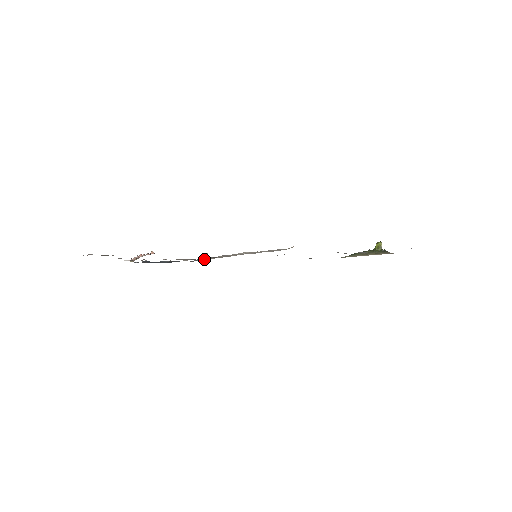
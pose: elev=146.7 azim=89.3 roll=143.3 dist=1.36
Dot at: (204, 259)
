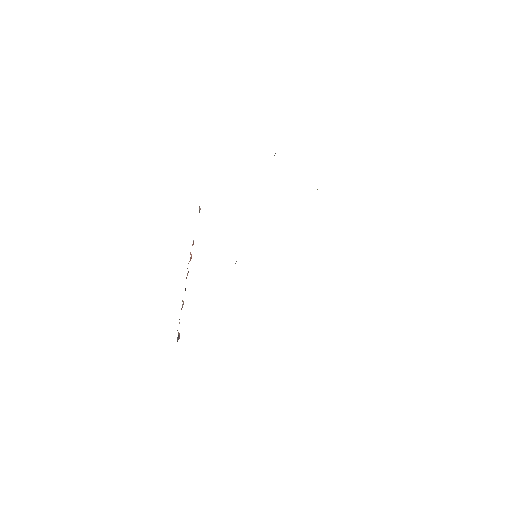
Dot at: occluded
